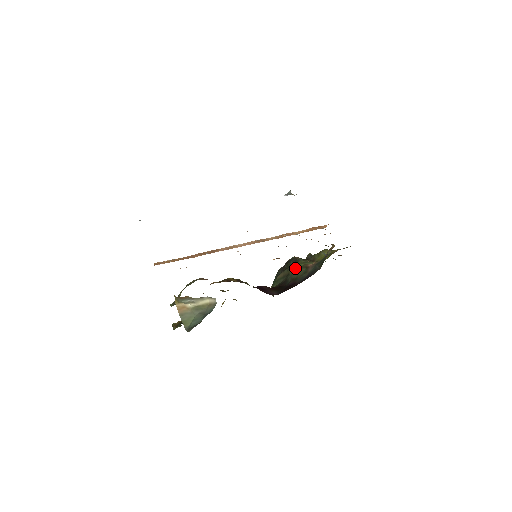
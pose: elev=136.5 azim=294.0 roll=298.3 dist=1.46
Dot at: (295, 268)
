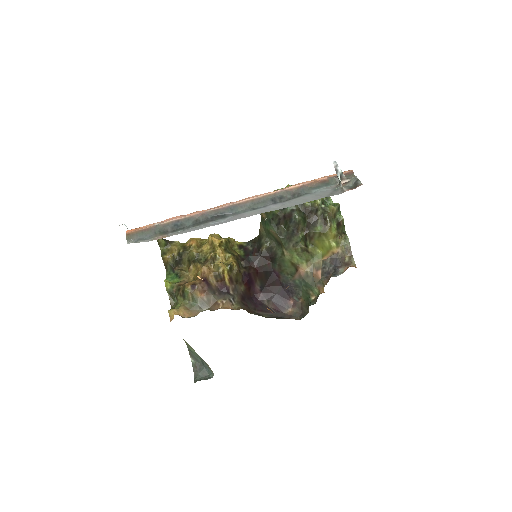
Dot at: (288, 258)
